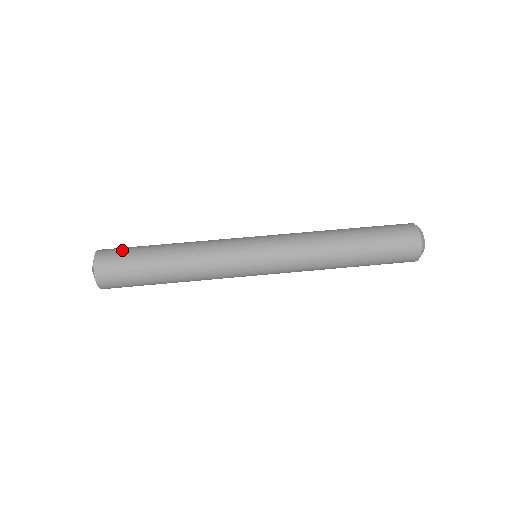
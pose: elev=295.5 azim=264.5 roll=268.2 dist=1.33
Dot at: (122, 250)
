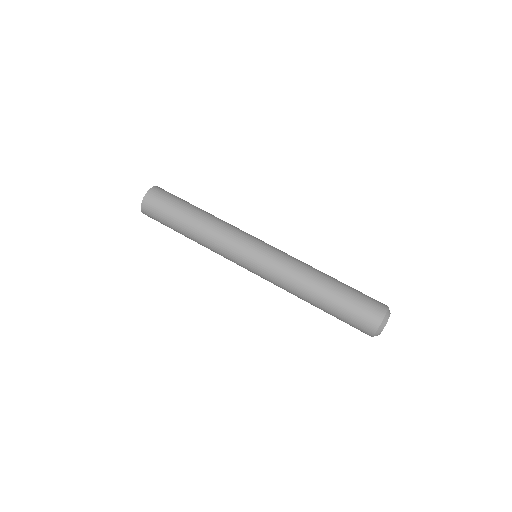
Dot at: (172, 194)
